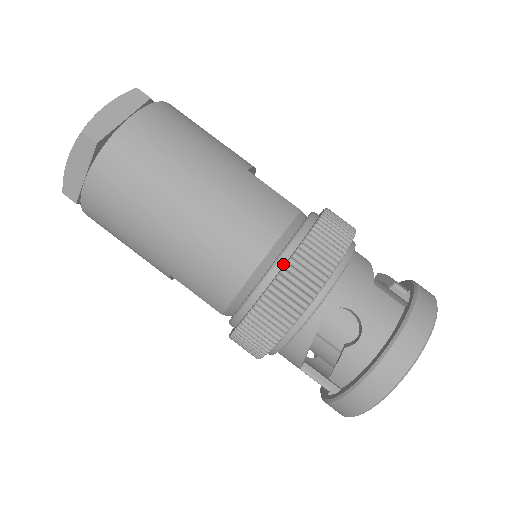
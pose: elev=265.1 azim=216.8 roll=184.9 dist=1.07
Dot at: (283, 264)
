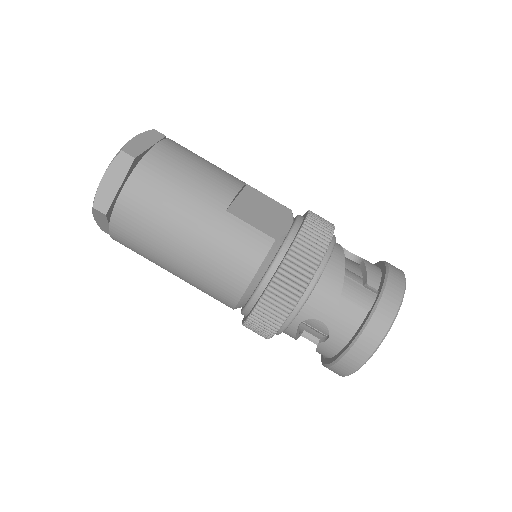
Dot at: (260, 294)
